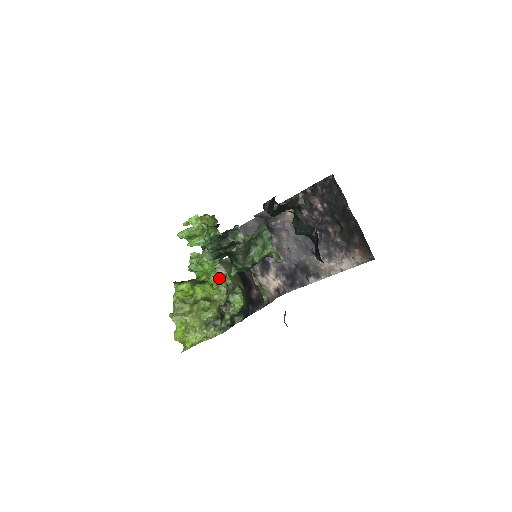
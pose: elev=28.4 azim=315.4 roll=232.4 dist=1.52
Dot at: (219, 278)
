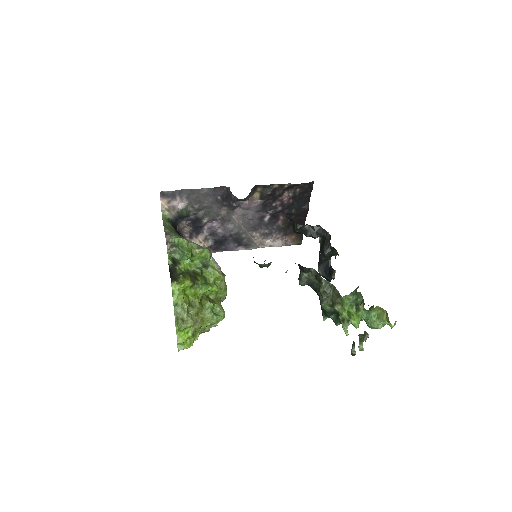
Dot at: (224, 278)
